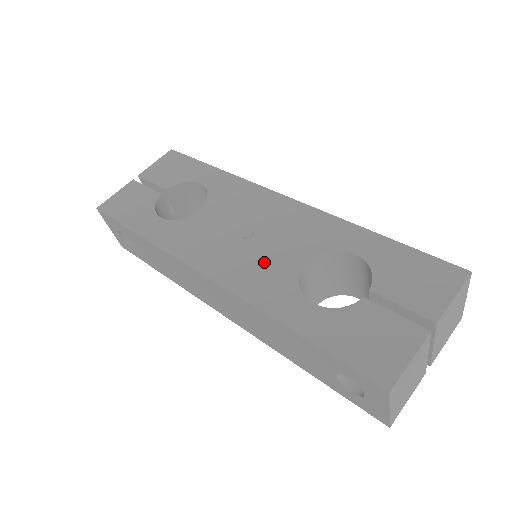
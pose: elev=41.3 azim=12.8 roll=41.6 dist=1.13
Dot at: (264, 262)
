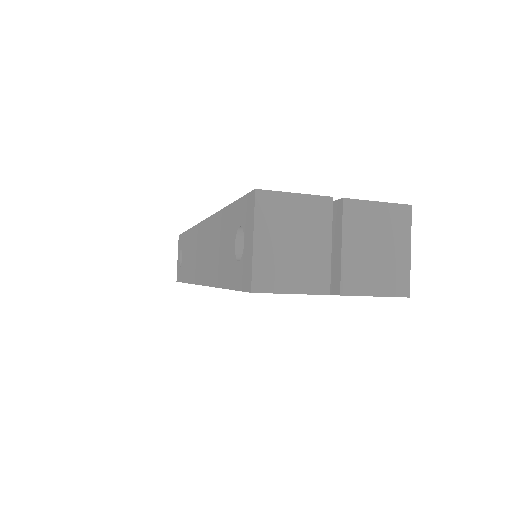
Dot at: occluded
